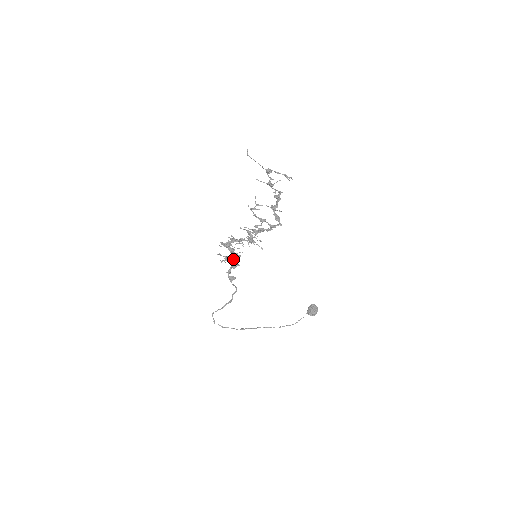
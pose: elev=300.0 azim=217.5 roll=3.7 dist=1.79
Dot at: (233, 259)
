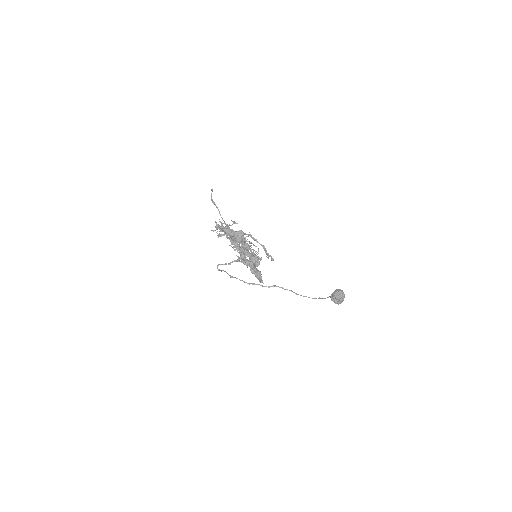
Dot at: occluded
